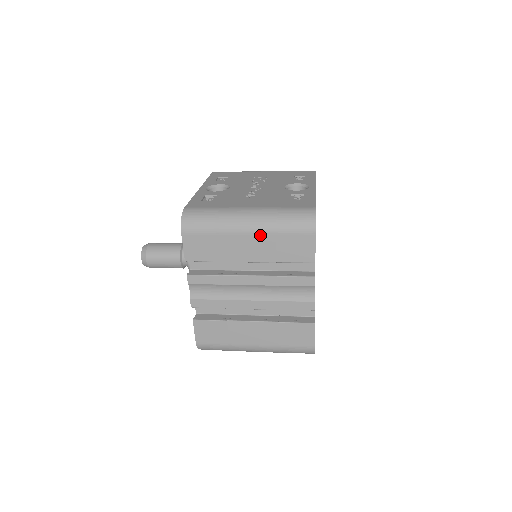
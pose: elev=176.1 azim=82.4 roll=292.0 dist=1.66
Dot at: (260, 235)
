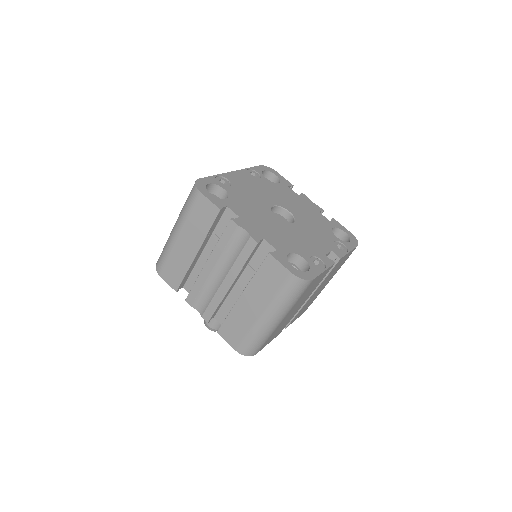
Dot at: (183, 229)
